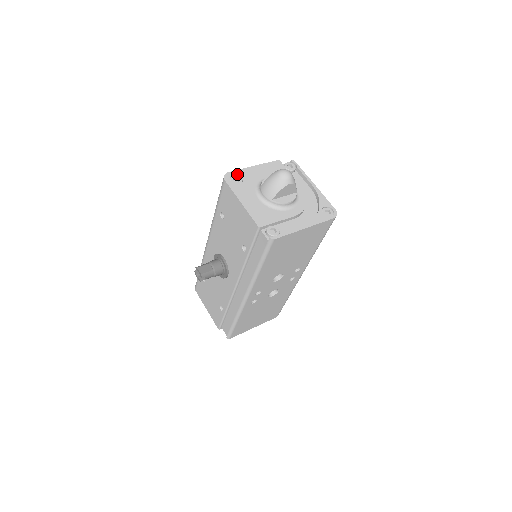
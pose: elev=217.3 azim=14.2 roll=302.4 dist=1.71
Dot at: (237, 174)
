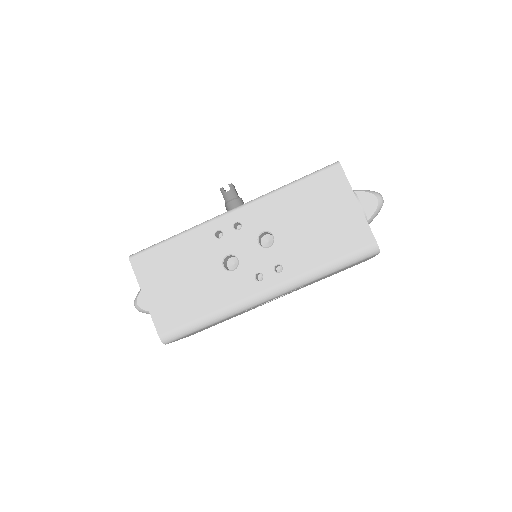
Dot at: occluded
